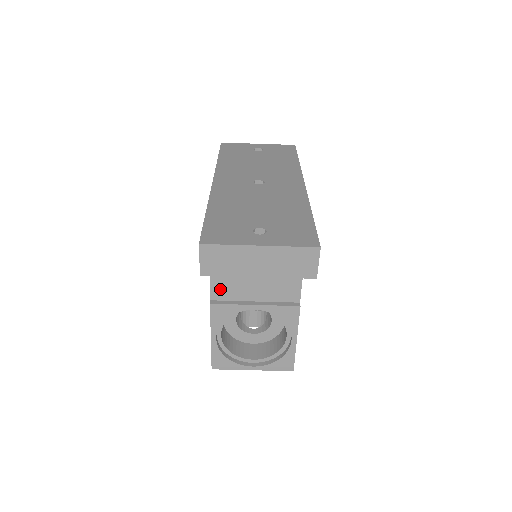
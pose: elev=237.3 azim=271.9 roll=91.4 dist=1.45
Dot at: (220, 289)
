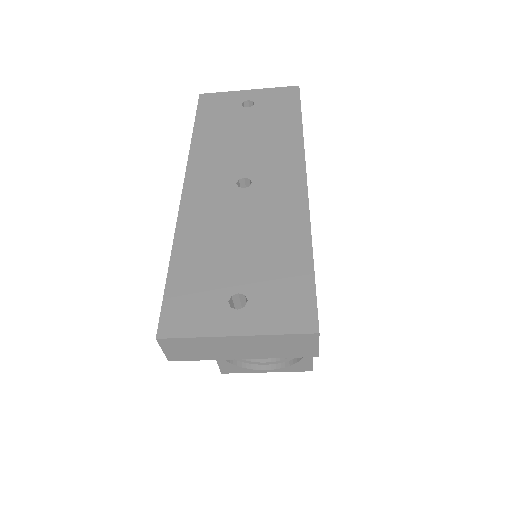
Dot at: occluded
